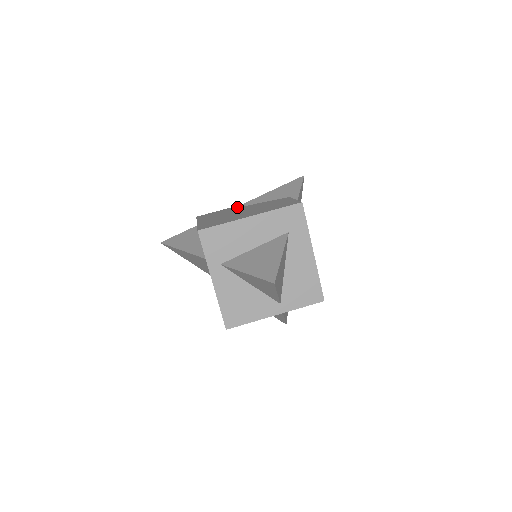
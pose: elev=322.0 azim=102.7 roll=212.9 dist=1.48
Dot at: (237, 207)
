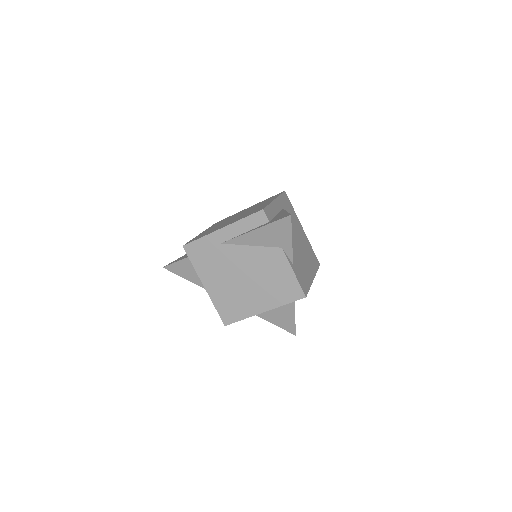
Dot at: (225, 244)
